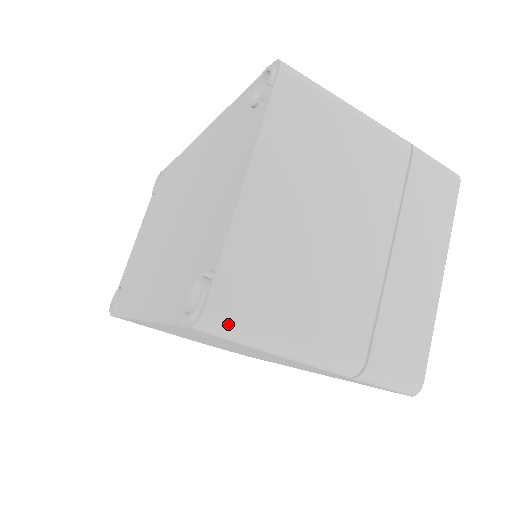
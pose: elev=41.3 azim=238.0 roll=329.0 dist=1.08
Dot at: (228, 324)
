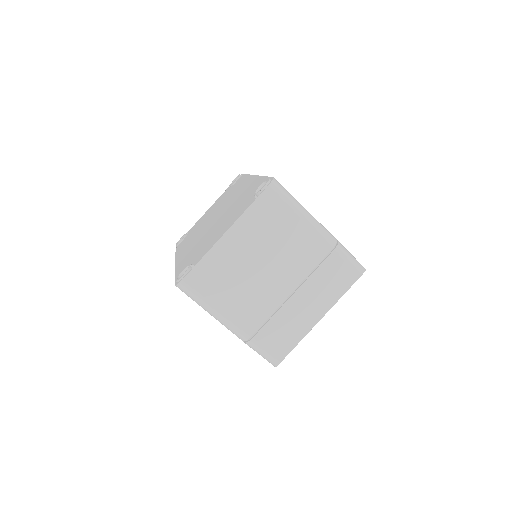
Dot at: (189, 291)
